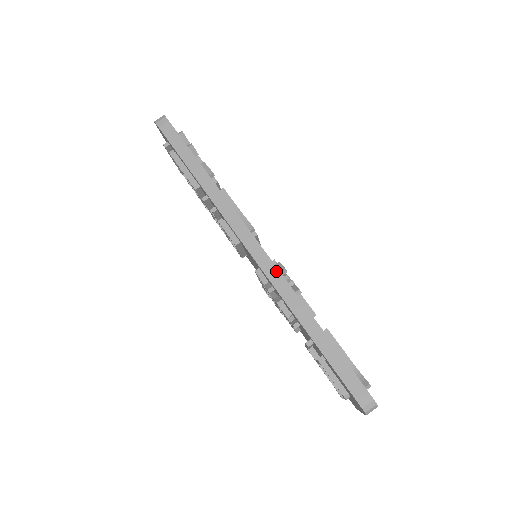
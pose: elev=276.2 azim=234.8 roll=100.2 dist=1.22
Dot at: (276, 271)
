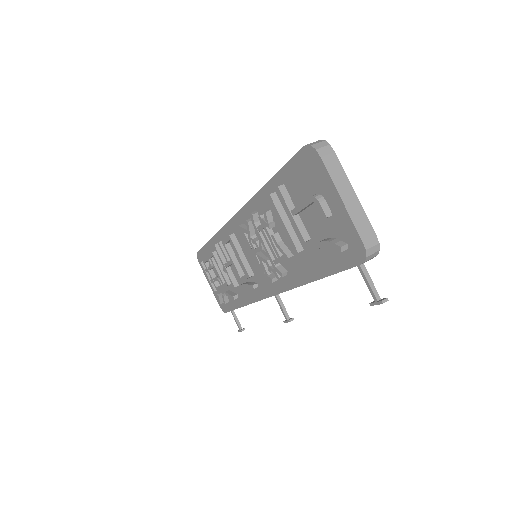
Dot at: occluded
